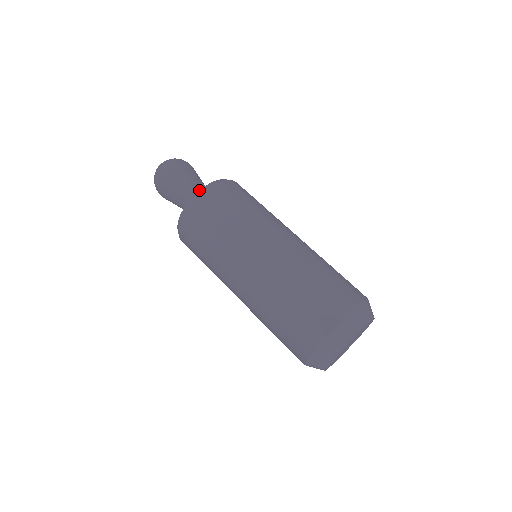
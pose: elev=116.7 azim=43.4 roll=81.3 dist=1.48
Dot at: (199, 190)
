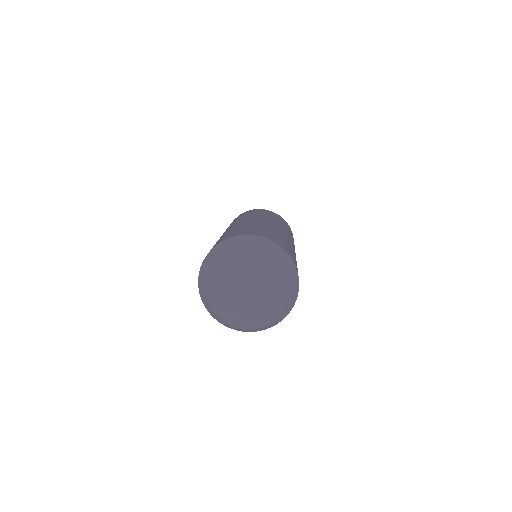
Dot at: occluded
